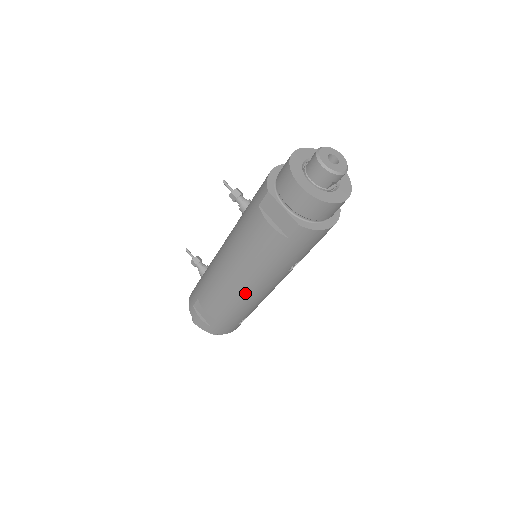
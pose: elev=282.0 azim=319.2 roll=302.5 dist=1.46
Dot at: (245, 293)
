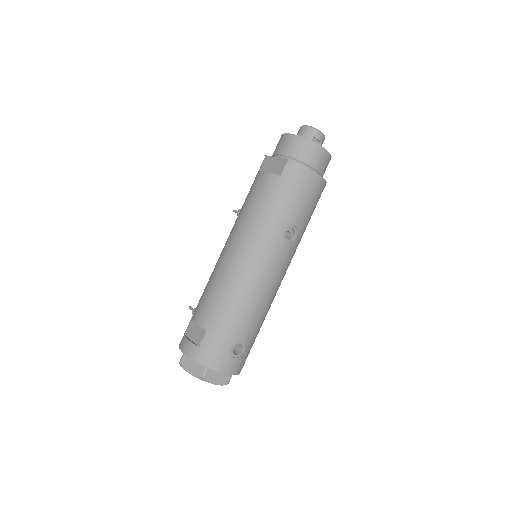
Dot at: (241, 268)
